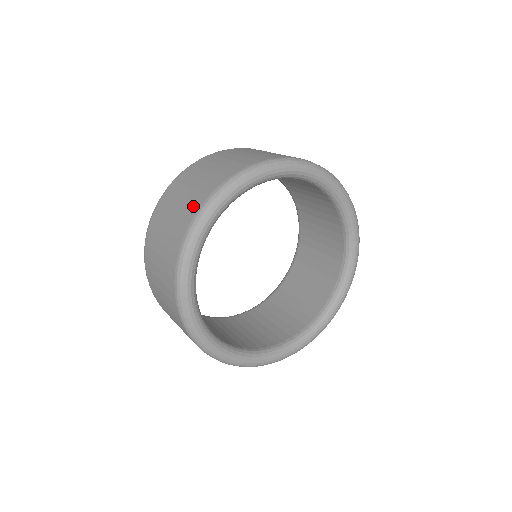
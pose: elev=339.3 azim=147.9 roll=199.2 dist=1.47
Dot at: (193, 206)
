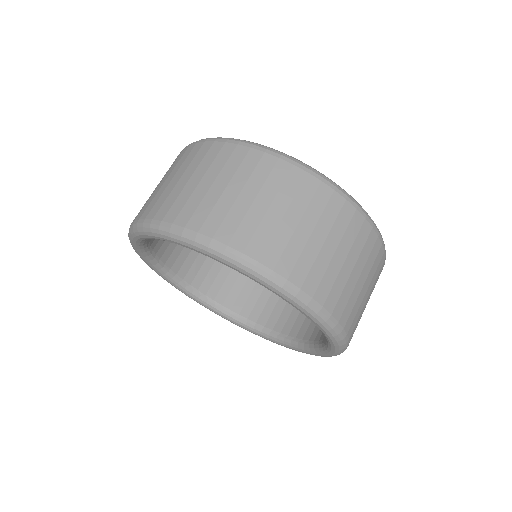
Dot at: occluded
